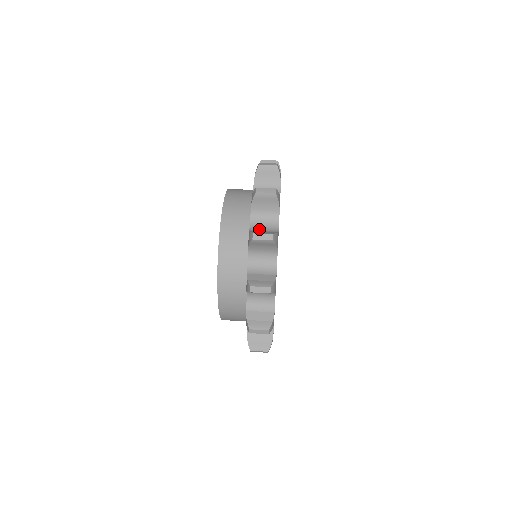
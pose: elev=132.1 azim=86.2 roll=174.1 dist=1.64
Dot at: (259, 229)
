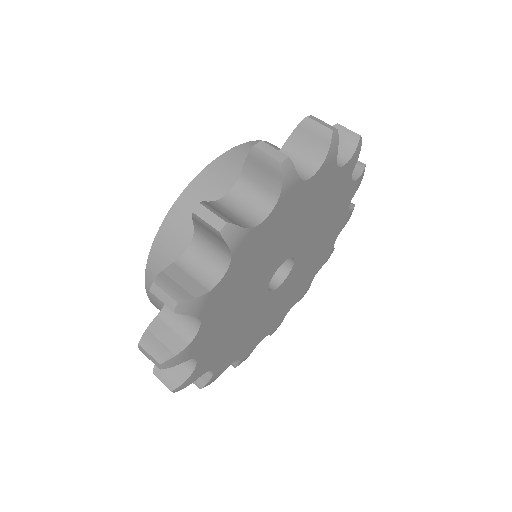
Dot at: (191, 266)
